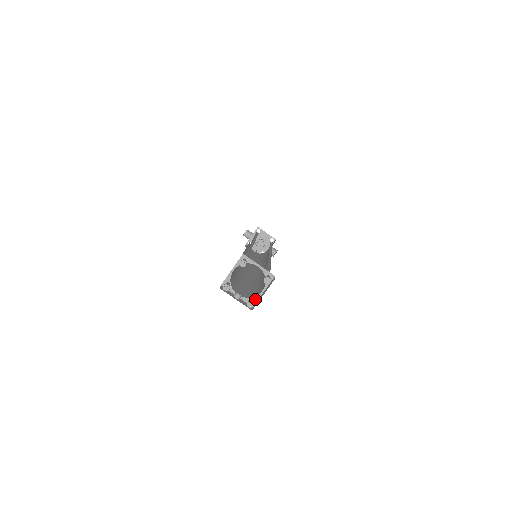
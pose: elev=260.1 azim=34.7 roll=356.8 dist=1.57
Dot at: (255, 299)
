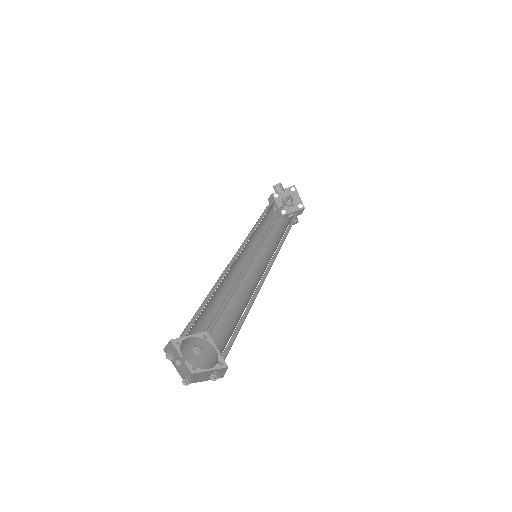
Dot at: (198, 370)
